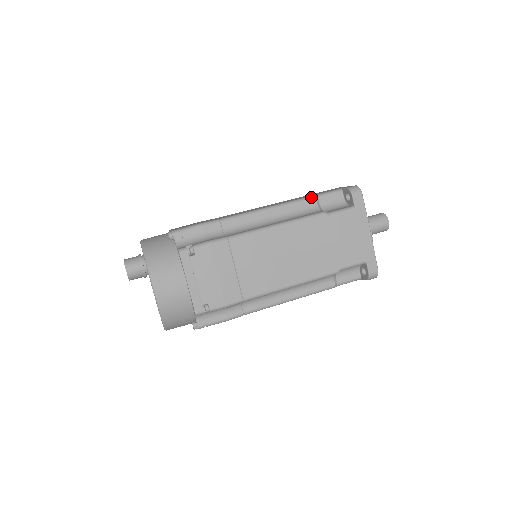
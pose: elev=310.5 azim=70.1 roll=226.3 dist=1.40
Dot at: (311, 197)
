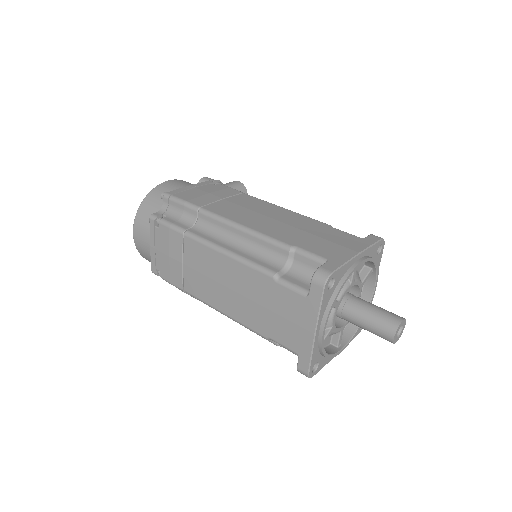
Dot at: (286, 246)
